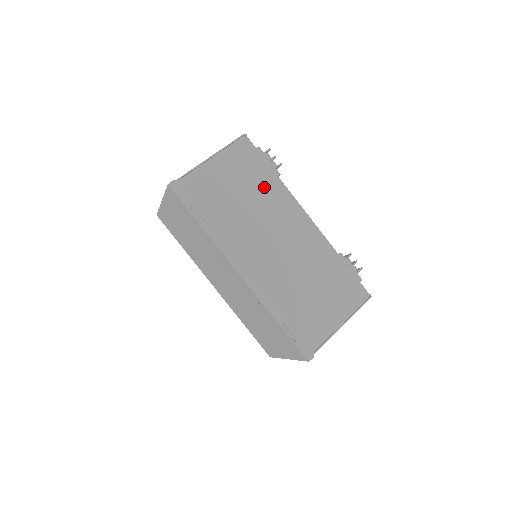
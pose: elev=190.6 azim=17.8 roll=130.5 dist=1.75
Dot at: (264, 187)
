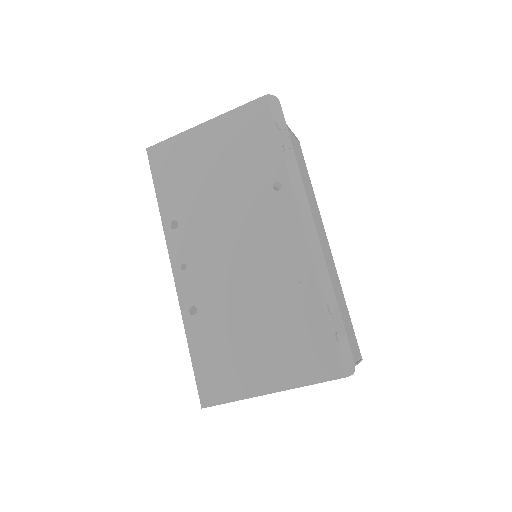
Dot at: (309, 188)
